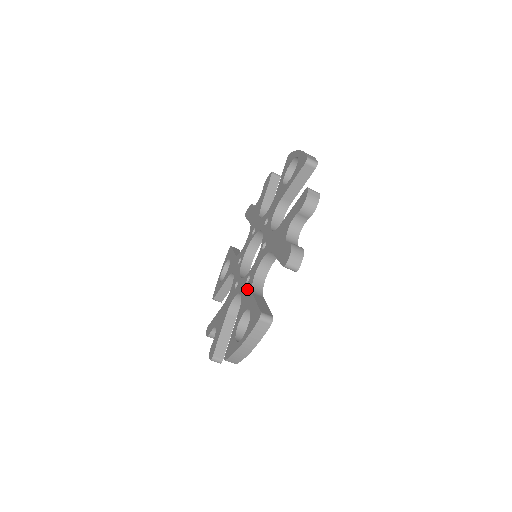
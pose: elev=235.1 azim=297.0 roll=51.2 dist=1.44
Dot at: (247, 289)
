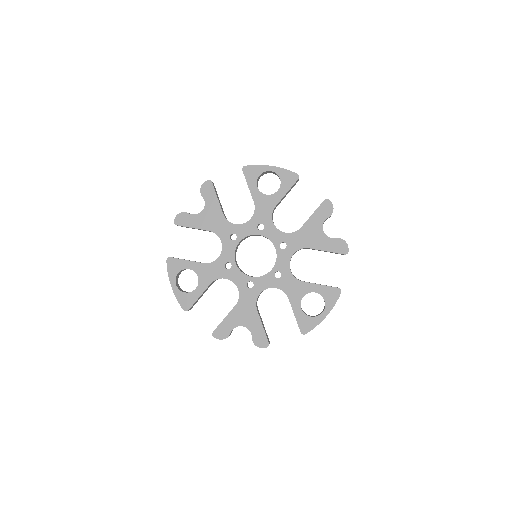
Dot at: (287, 281)
